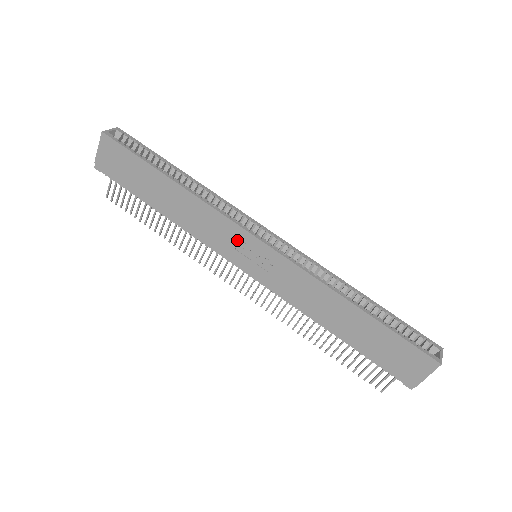
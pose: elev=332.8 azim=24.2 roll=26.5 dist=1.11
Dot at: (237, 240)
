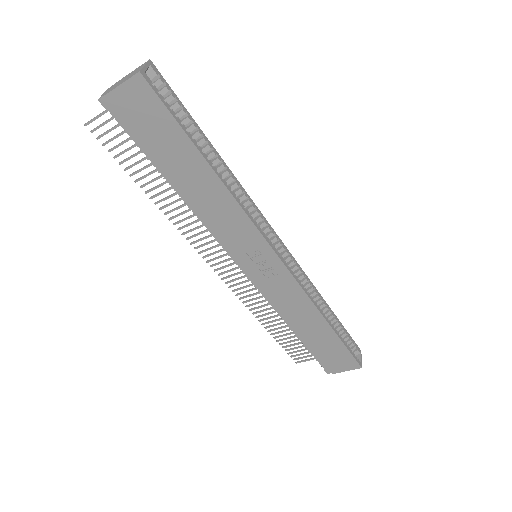
Dot at: (253, 246)
